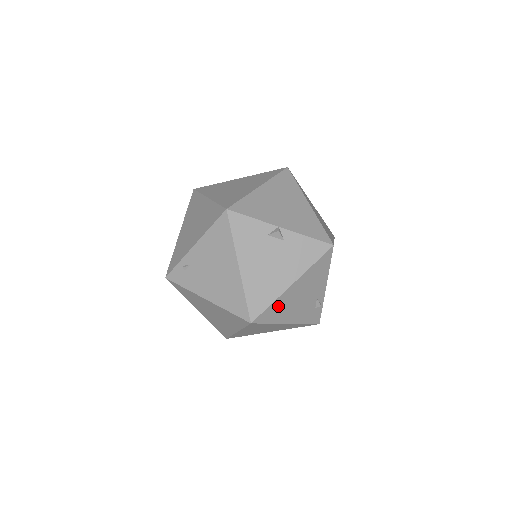
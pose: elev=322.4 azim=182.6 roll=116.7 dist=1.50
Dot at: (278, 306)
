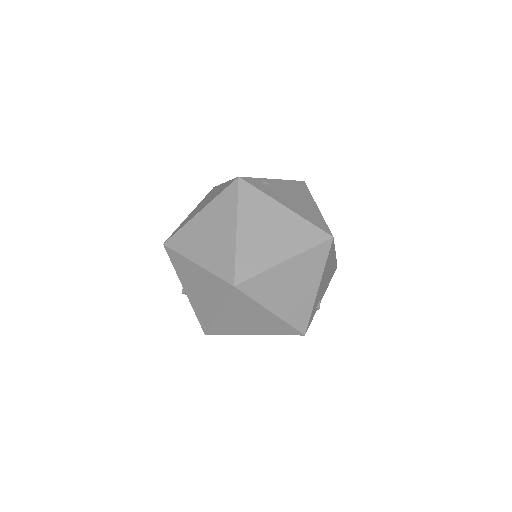
Dot at: (331, 256)
